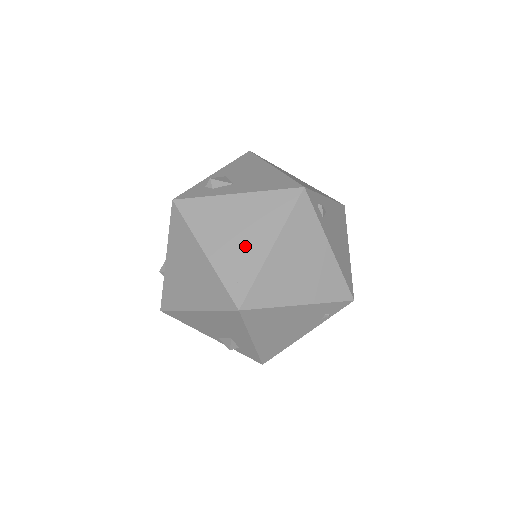
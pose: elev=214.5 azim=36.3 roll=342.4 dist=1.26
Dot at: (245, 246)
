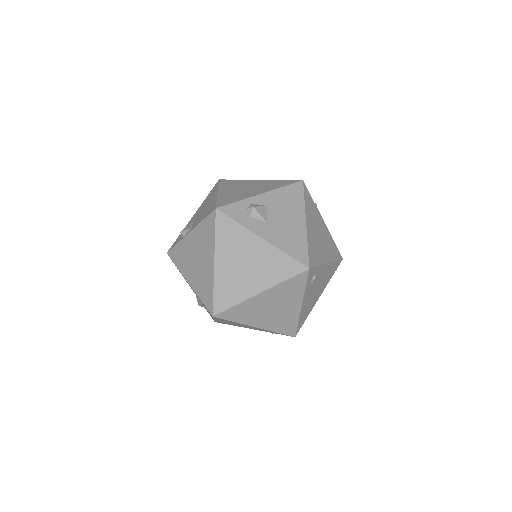
Dot at: (243, 279)
